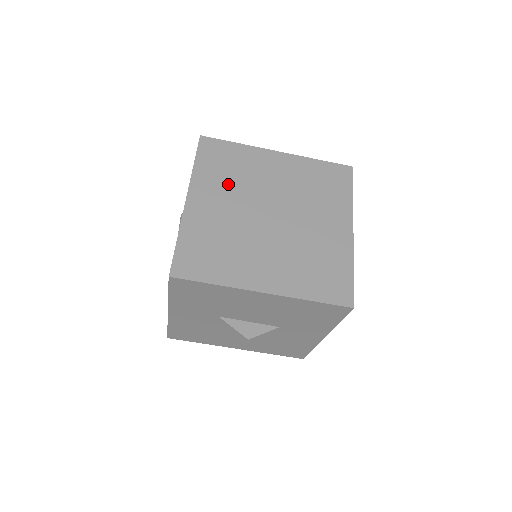
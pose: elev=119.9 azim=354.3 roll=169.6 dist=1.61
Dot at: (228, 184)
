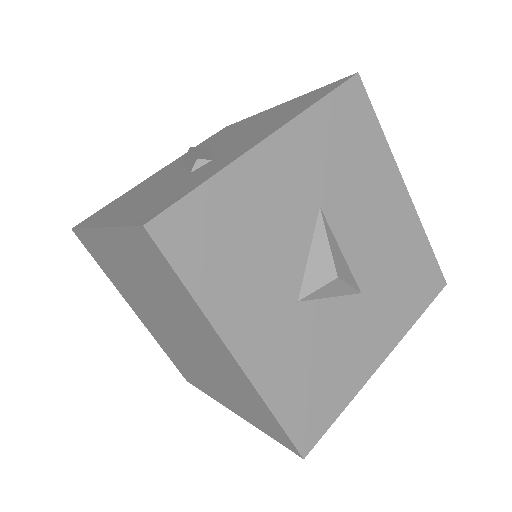
Dot at: occluded
